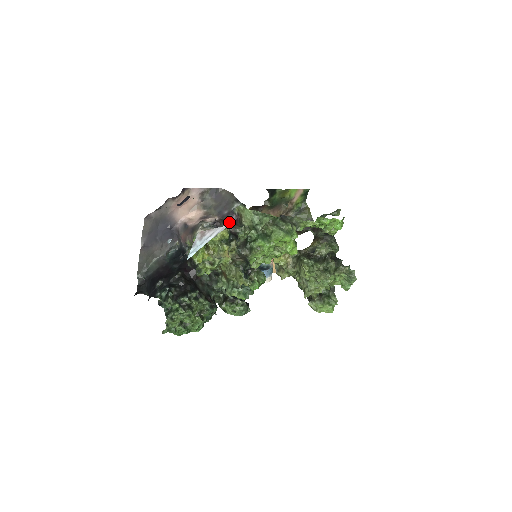
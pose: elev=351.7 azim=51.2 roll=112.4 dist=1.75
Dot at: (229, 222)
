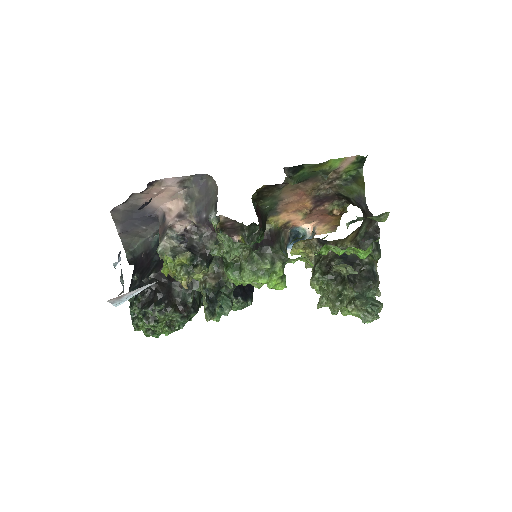
Dot at: (202, 234)
